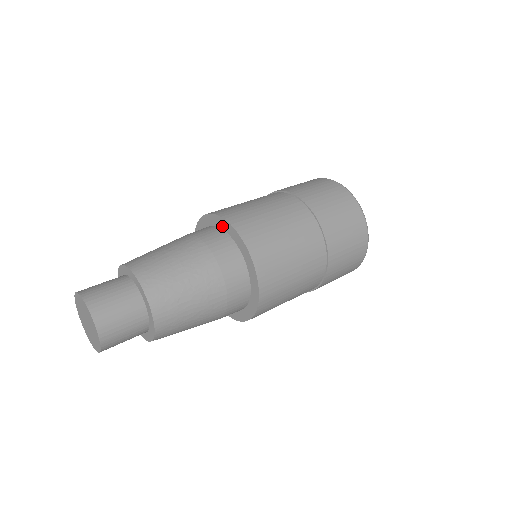
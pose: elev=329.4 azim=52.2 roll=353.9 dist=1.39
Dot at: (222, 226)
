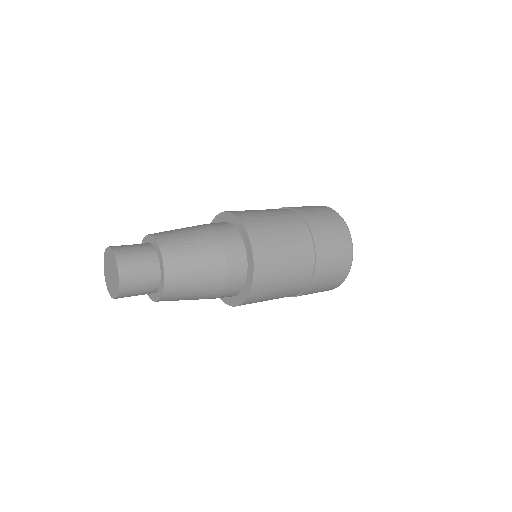
Dot at: (218, 222)
